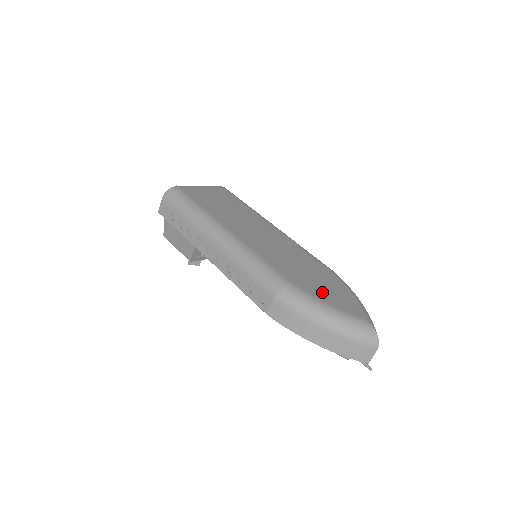
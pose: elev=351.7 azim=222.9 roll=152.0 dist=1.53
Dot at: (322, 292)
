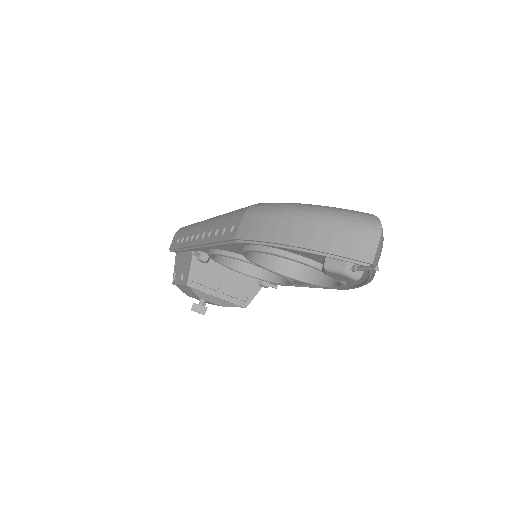
Dot at: occluded
